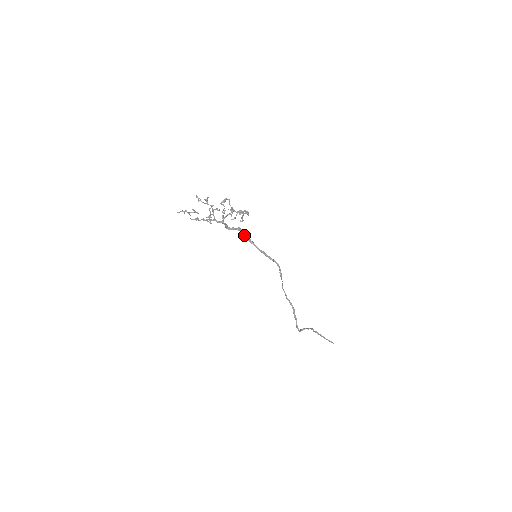
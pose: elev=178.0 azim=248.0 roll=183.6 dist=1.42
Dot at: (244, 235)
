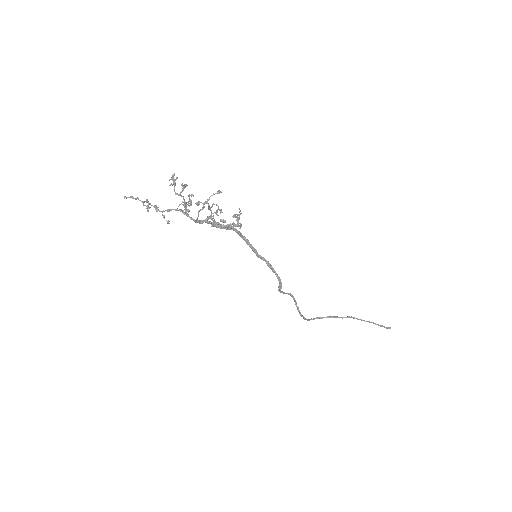
Dot at: (240, 235)
